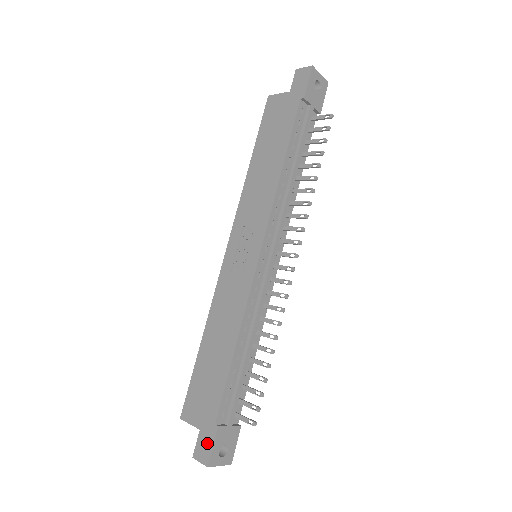
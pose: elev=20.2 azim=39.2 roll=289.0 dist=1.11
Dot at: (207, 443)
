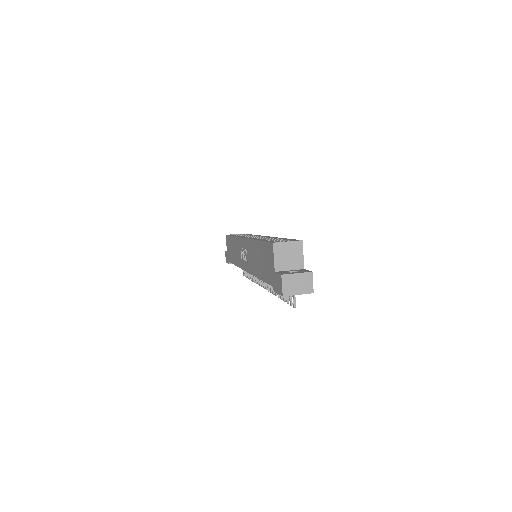
Dot at: (227, 259)
